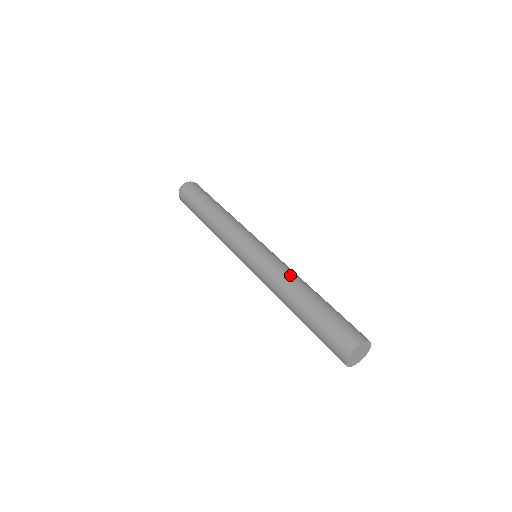
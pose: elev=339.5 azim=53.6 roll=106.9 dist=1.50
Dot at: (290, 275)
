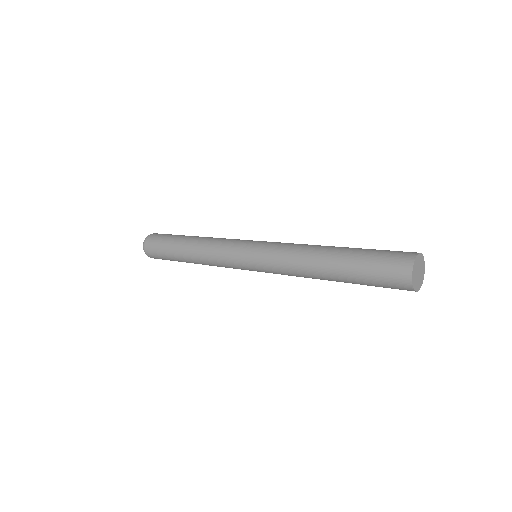
Dot at: (298, 253)
